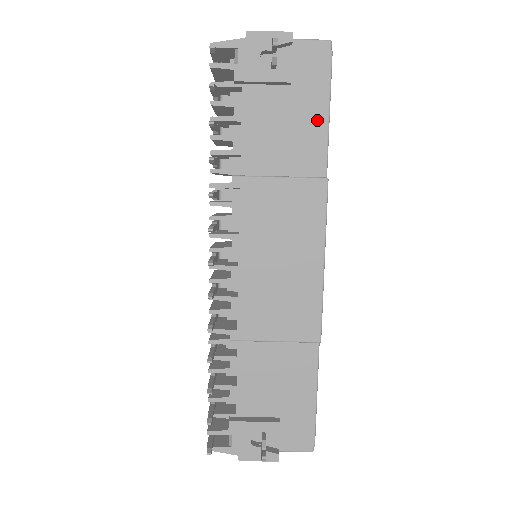
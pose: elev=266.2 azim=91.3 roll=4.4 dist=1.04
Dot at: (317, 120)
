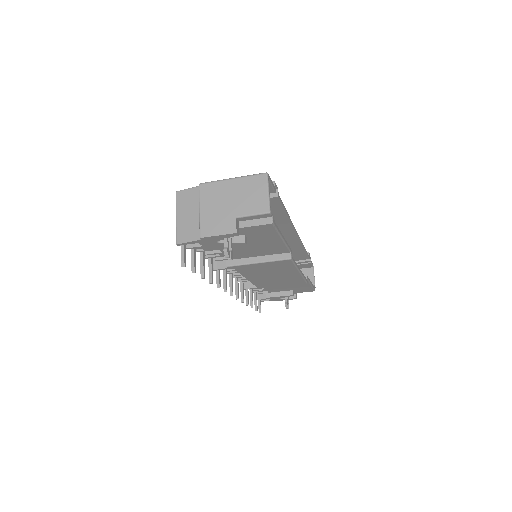
Dot at: (274, 242)
